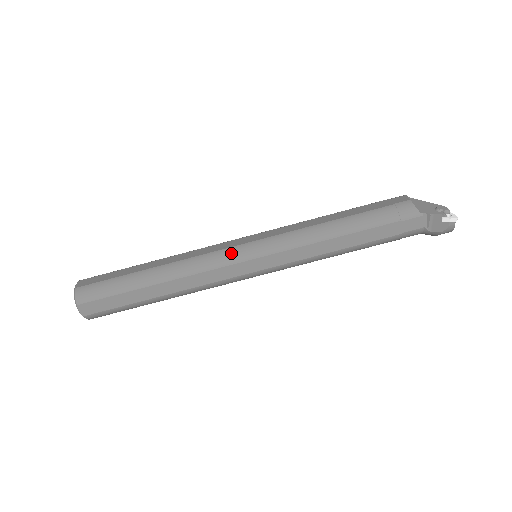
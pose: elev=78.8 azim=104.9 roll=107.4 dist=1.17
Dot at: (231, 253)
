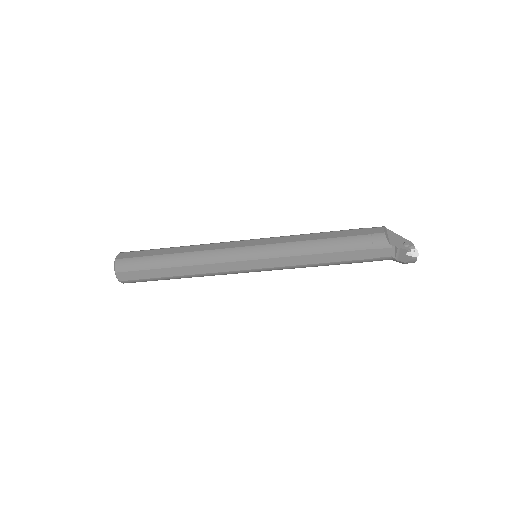
Dot at: (235, 252)
